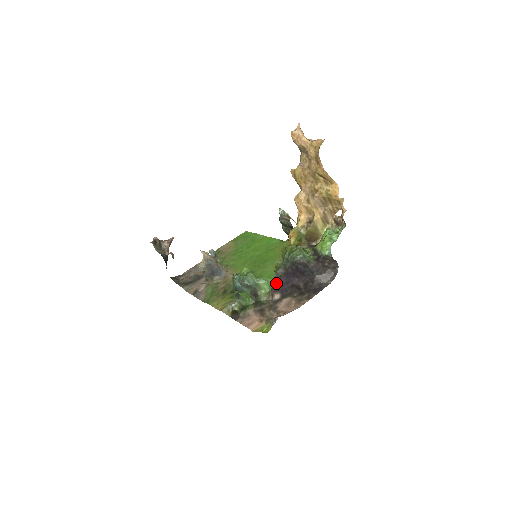
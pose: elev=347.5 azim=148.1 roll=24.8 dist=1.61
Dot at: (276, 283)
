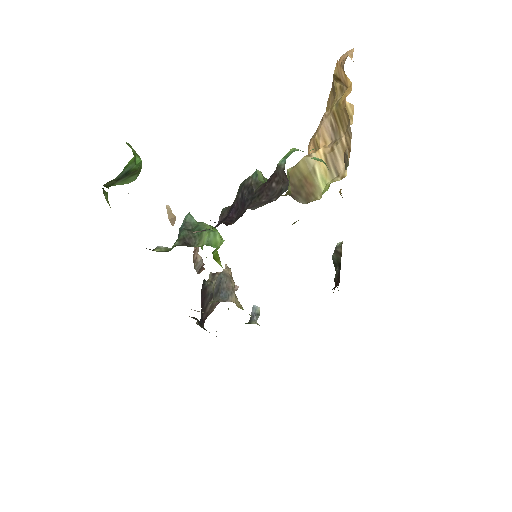
Dot at: occluded
